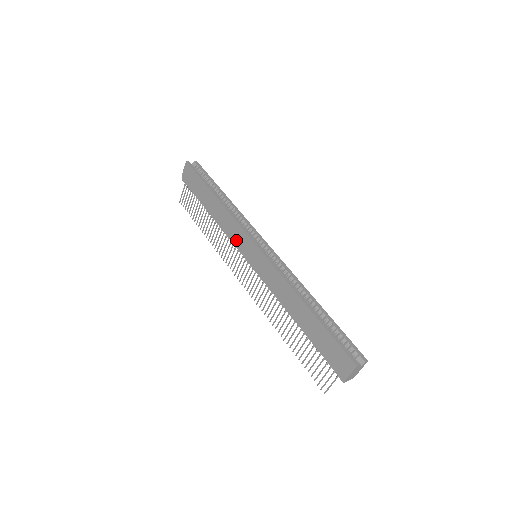
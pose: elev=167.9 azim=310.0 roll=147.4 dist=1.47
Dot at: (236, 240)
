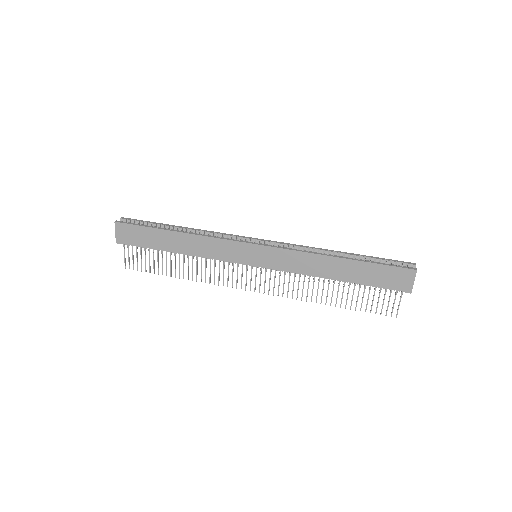
Dot at: (227, 255)
